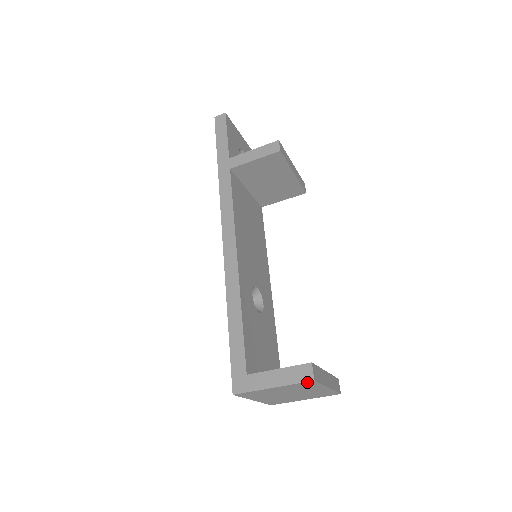
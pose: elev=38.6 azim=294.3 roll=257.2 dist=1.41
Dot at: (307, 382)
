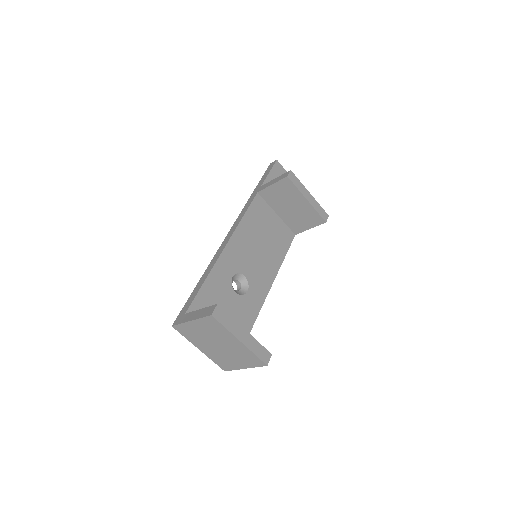
Dot at: (209, 317)
